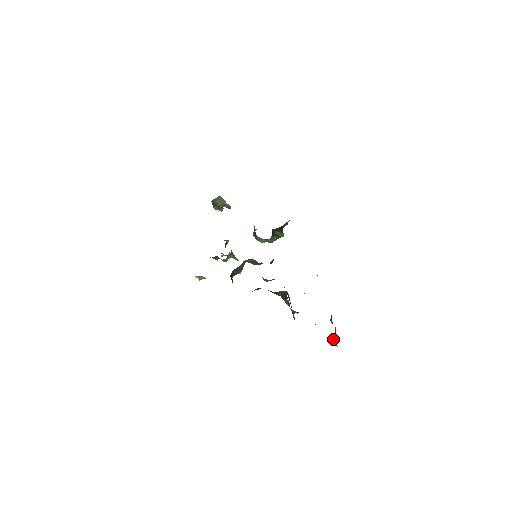
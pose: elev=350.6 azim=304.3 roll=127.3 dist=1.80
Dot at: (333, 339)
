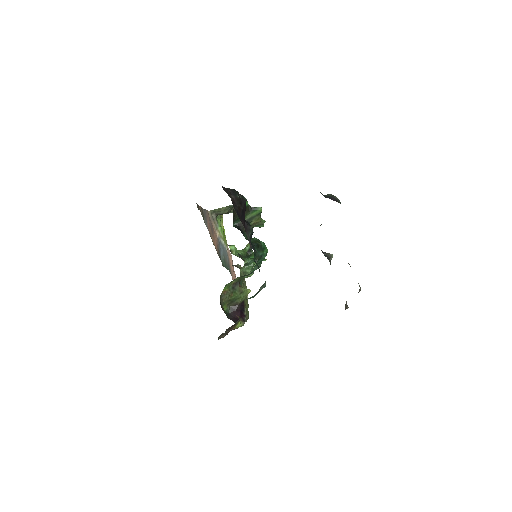
Dot at: occluded
